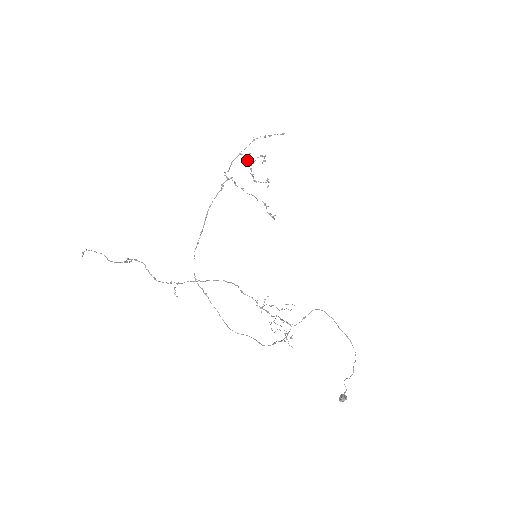
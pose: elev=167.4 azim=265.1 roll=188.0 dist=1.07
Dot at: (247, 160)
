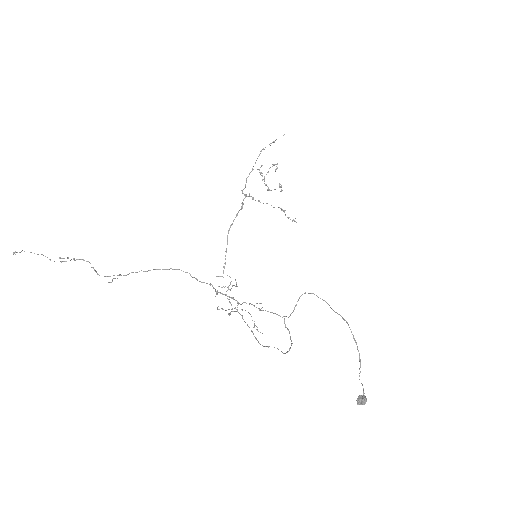
Dot at: occluded
